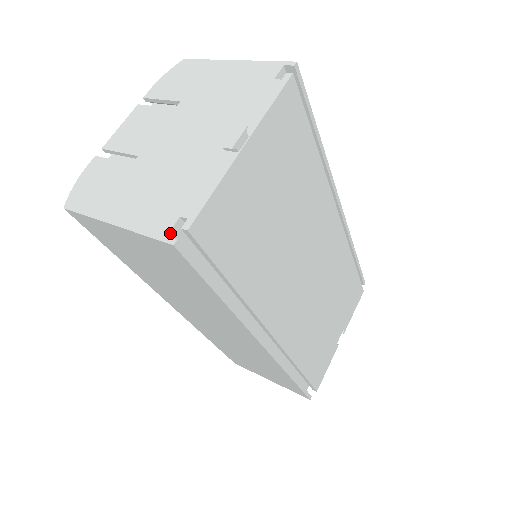
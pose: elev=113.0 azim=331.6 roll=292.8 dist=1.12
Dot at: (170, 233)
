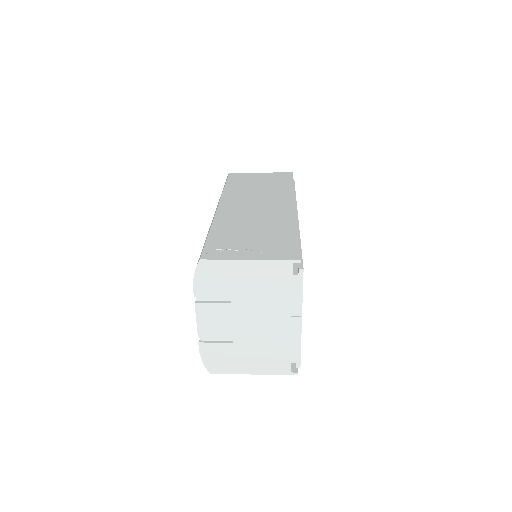
Dot at: (291, 370)
